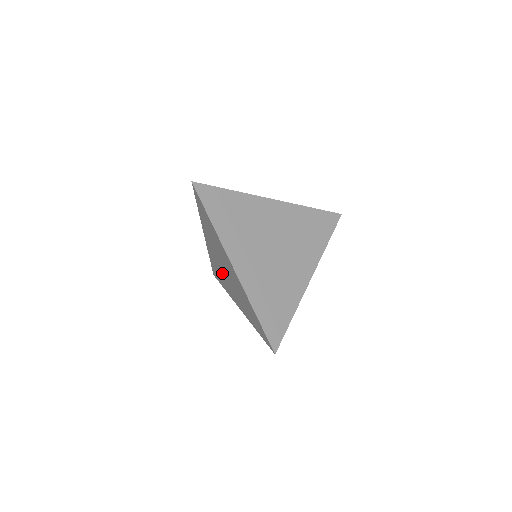
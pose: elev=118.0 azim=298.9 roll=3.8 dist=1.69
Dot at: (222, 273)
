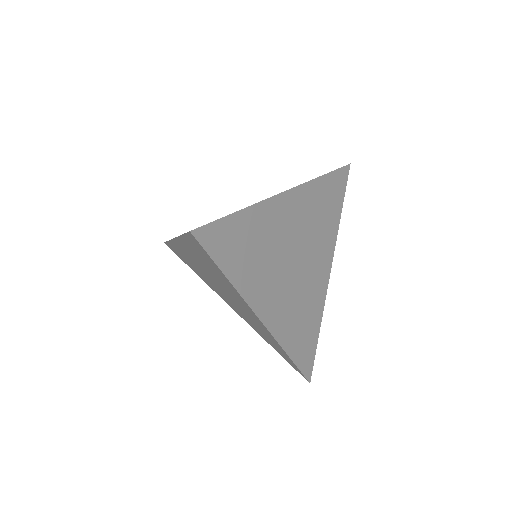
Dot at: (205, 277)
